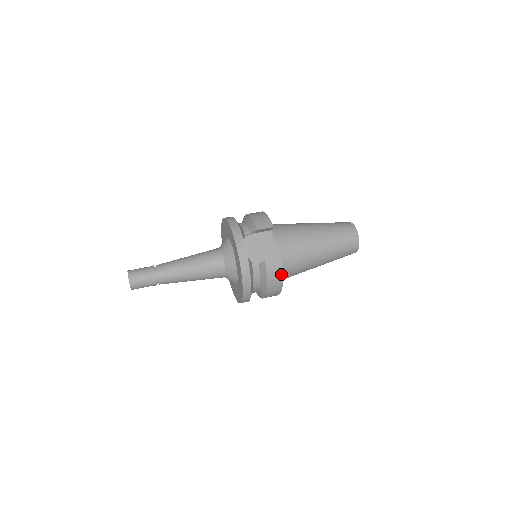
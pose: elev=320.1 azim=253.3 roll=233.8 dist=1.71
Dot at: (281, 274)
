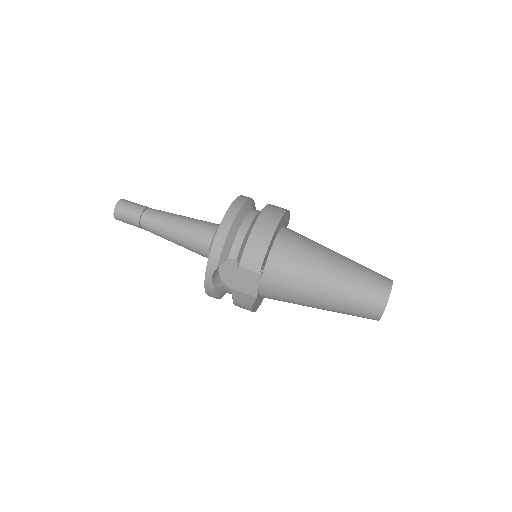
Dot at: (251, 311)
